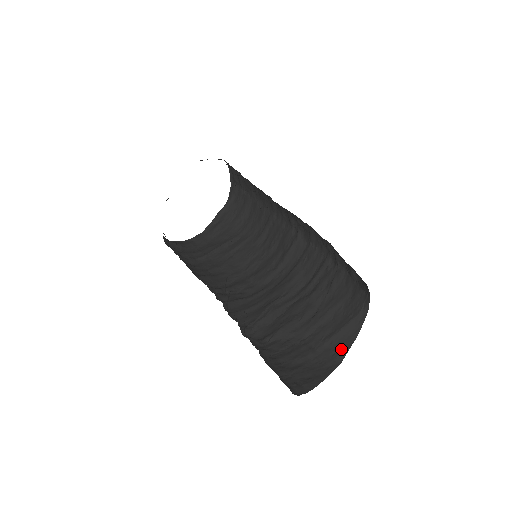
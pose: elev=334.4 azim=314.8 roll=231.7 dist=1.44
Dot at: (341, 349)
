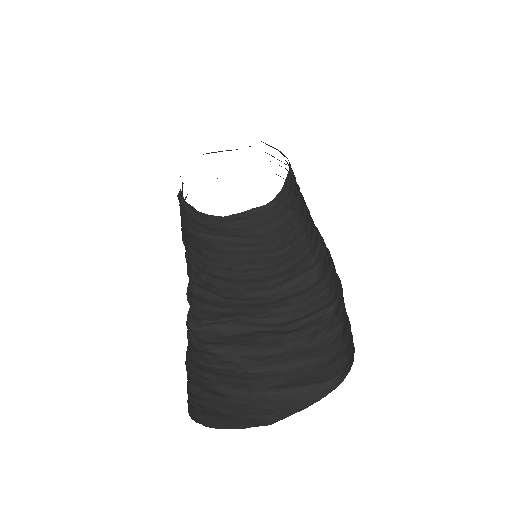
Dot at: (282, 409)
